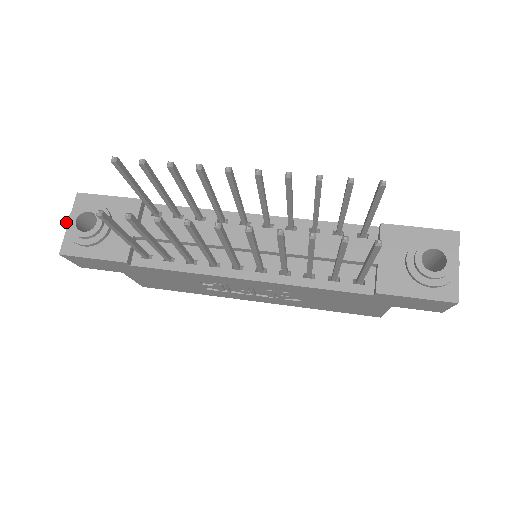
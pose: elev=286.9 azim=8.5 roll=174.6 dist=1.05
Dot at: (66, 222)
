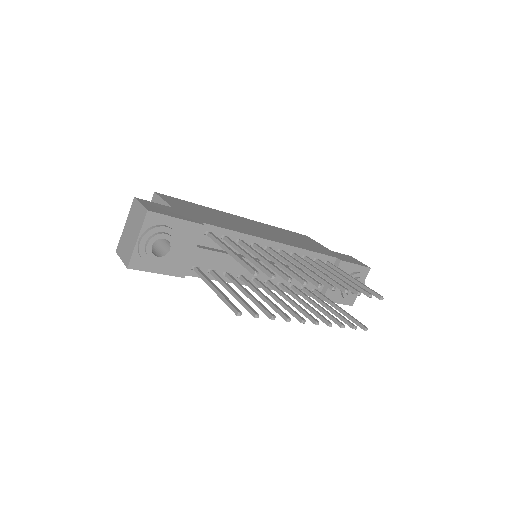
Dot at: (139, 243)
